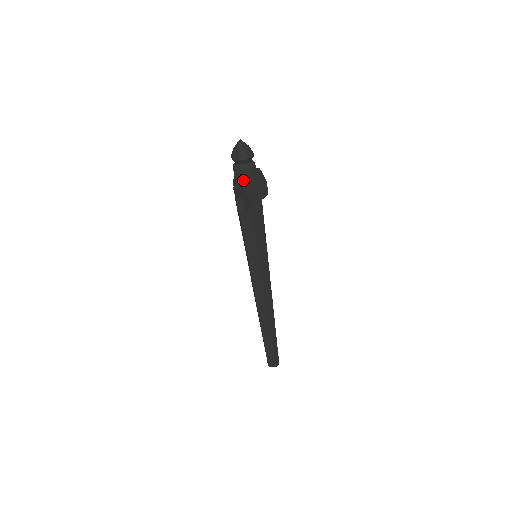
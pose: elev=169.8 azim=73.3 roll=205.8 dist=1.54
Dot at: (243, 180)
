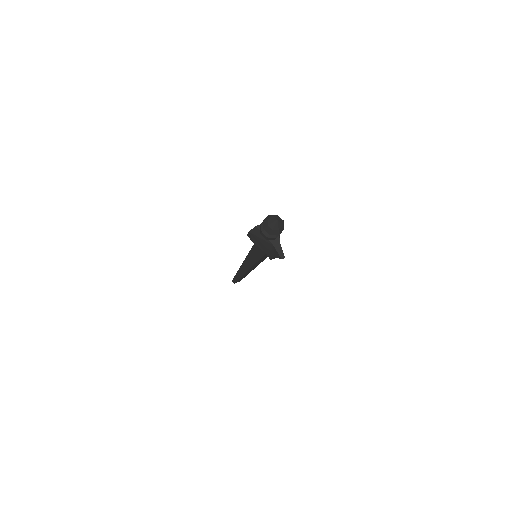
Dot at: (280, 244)
